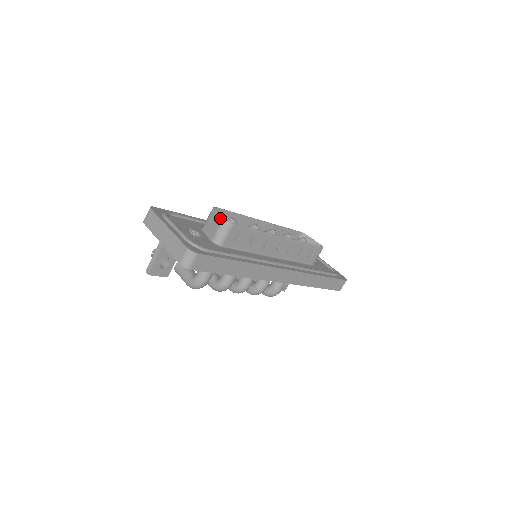
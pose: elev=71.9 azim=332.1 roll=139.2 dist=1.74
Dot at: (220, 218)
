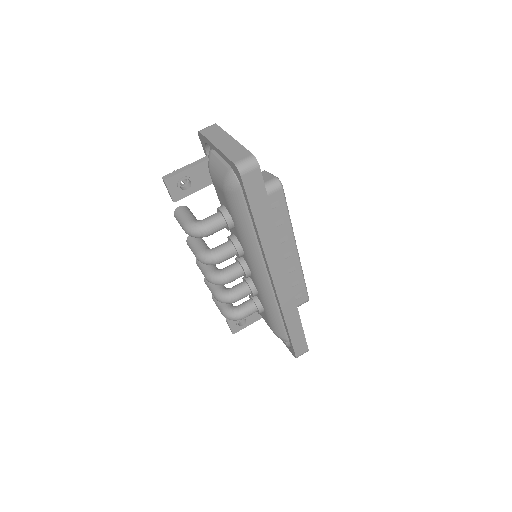
Dot at: (273, 176)
